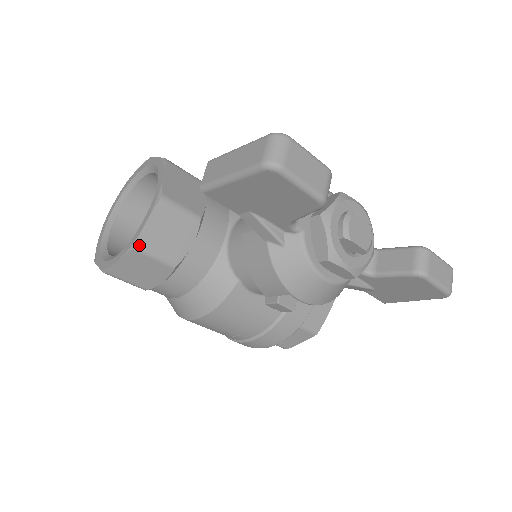
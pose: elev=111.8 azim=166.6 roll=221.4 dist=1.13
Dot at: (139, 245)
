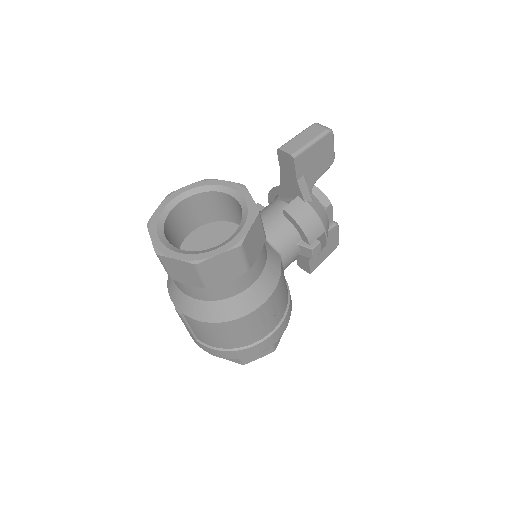
Dot at: (259, 211)
